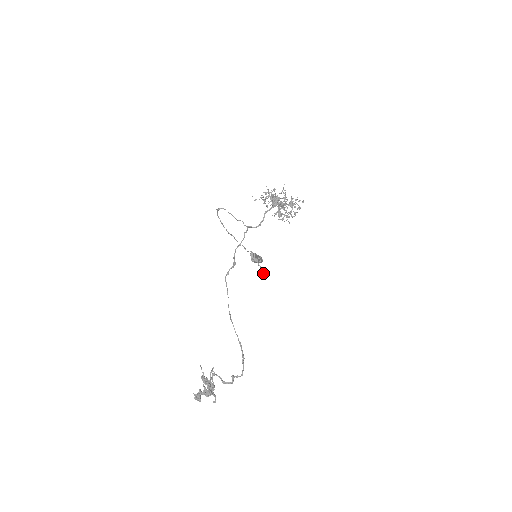
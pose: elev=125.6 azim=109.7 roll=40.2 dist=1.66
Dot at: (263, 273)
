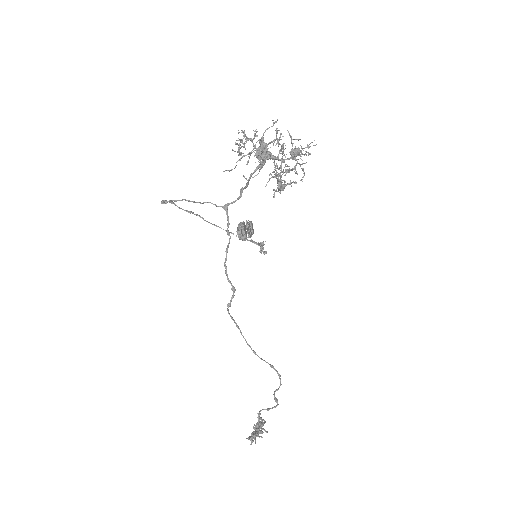
Dot at: (263, 251)
